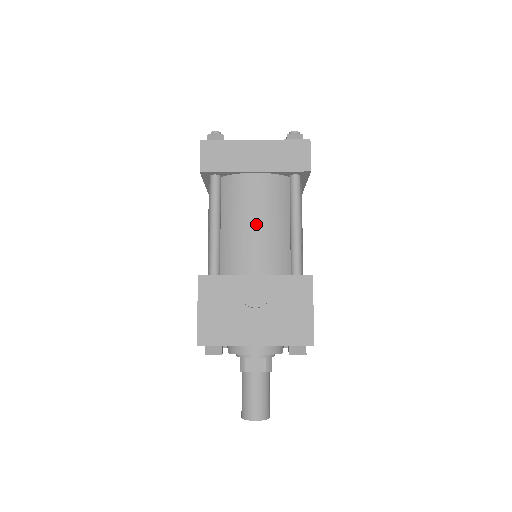
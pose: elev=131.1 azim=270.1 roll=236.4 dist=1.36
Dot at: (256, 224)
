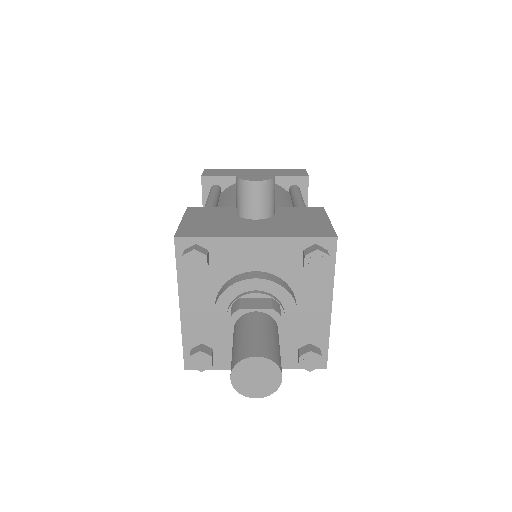
Dot at: occluded
